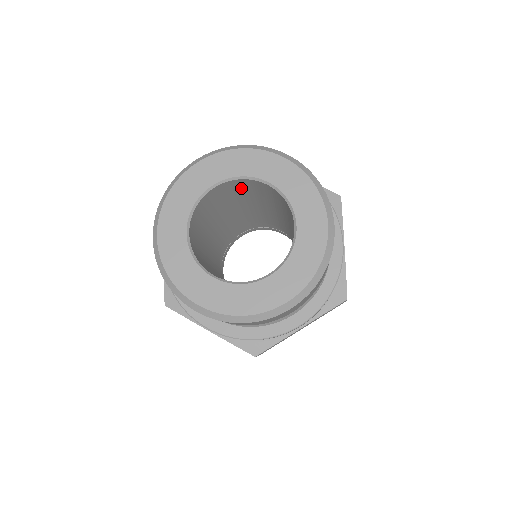
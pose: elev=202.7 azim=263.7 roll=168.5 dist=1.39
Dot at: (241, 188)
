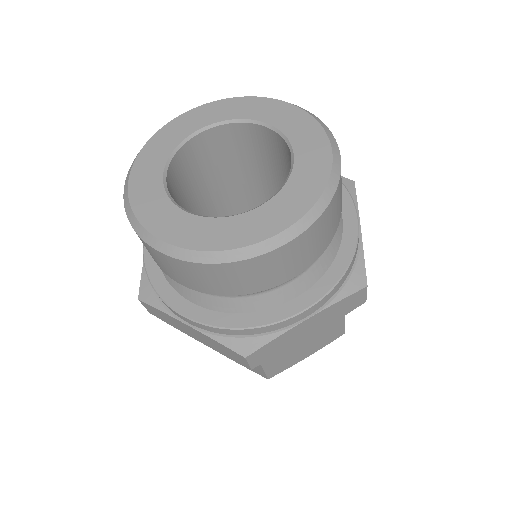
Dot at: (234, 146)
